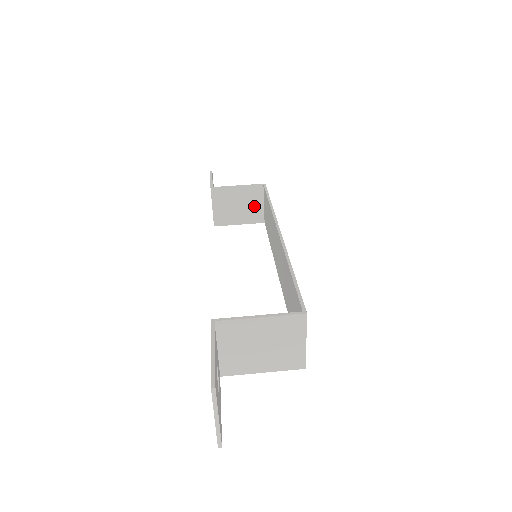
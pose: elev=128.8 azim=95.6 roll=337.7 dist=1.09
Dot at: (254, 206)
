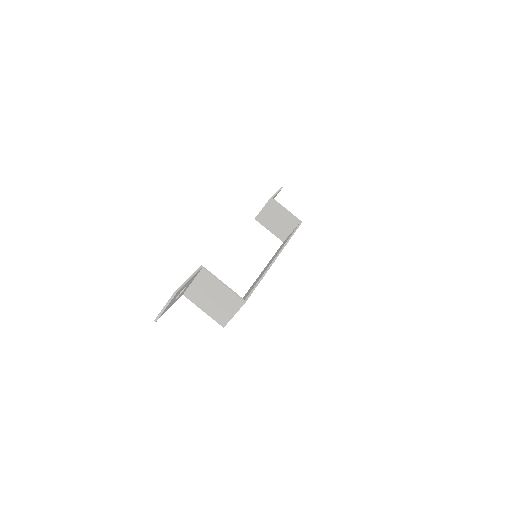
Dot at: (286, 228)
